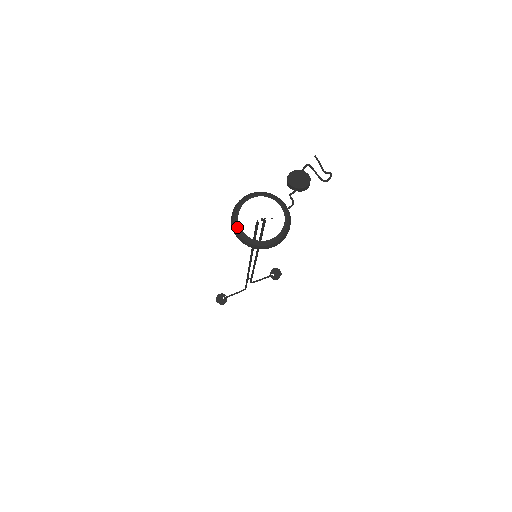
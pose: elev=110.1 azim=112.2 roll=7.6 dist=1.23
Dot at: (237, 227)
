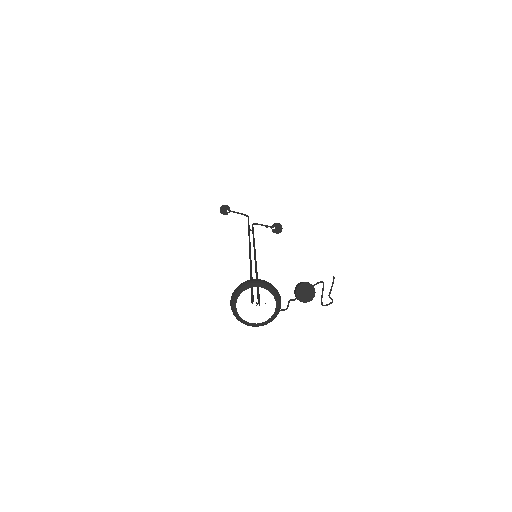
Dot at: (234, 300)
